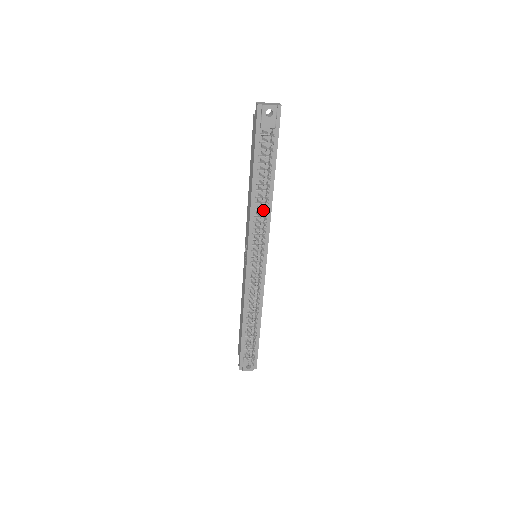
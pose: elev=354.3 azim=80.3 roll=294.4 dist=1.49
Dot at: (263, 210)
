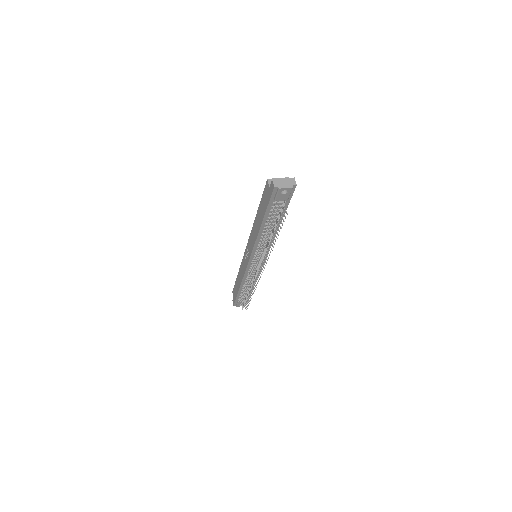
Dot at: (267, 239)
